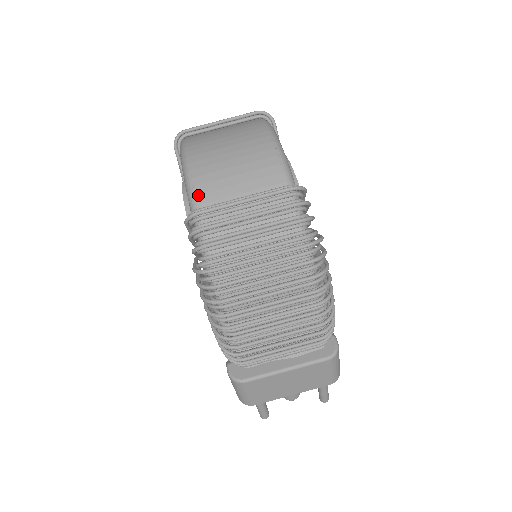
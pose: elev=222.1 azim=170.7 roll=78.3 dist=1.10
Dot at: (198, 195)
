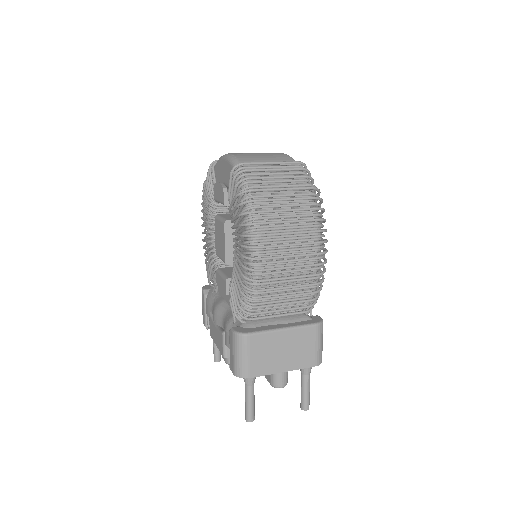
Dot at: (240, 161)
